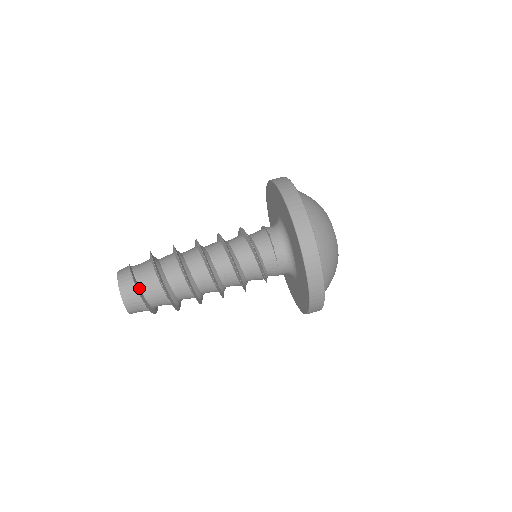
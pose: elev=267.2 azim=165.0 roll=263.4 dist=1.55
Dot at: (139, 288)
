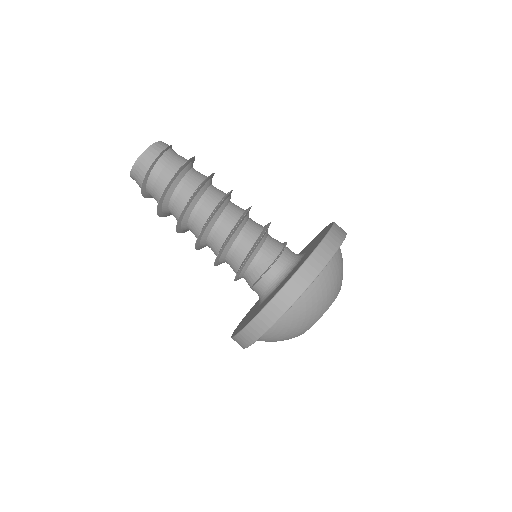
Dot at: (147, 181)
